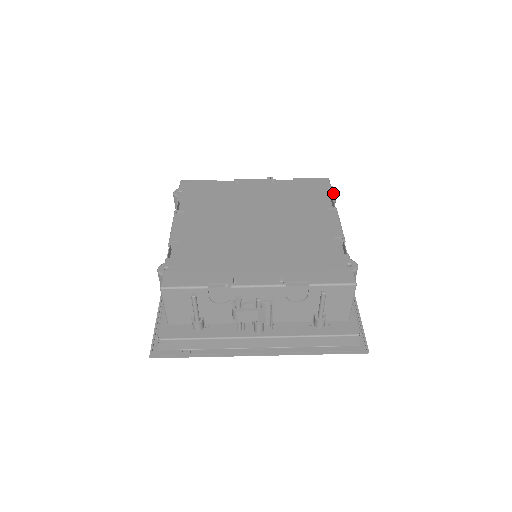
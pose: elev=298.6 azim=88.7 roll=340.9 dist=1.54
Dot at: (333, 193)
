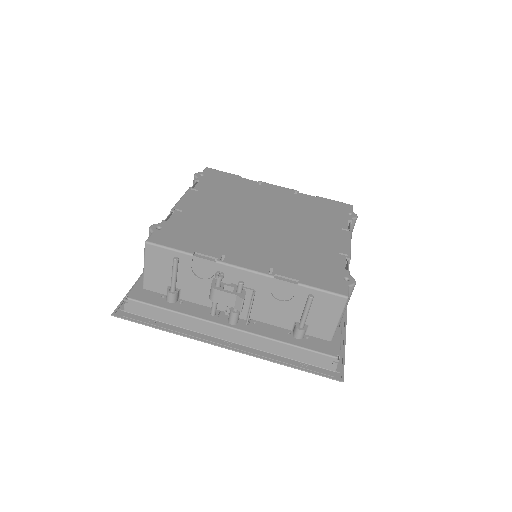
Dot at: (353, 218)
